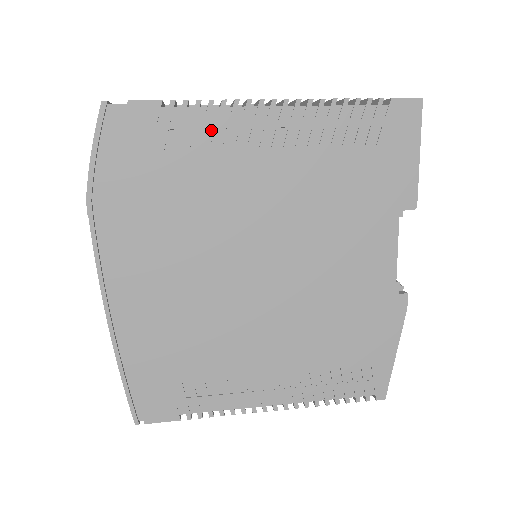
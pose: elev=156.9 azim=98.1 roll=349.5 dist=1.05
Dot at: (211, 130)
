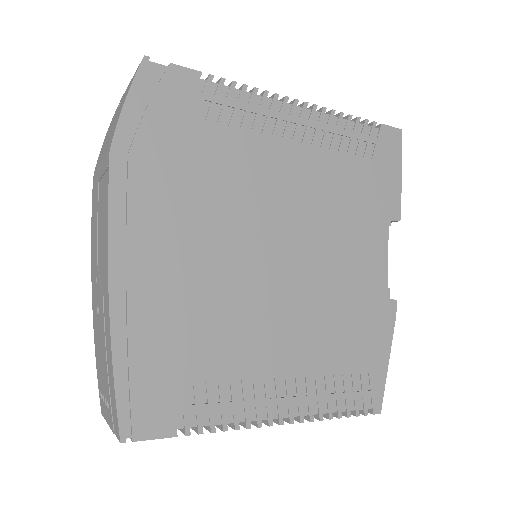
Dot at: (242, 111)
